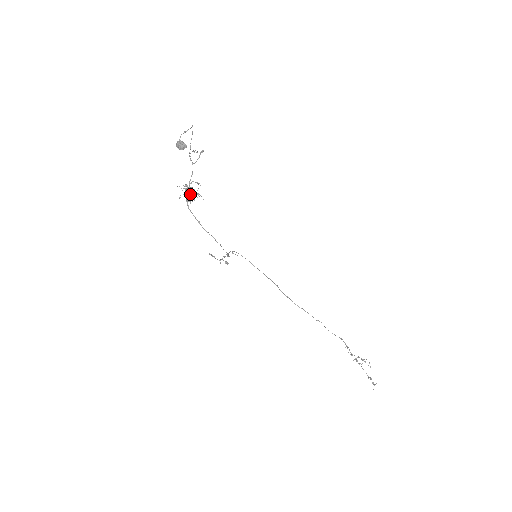
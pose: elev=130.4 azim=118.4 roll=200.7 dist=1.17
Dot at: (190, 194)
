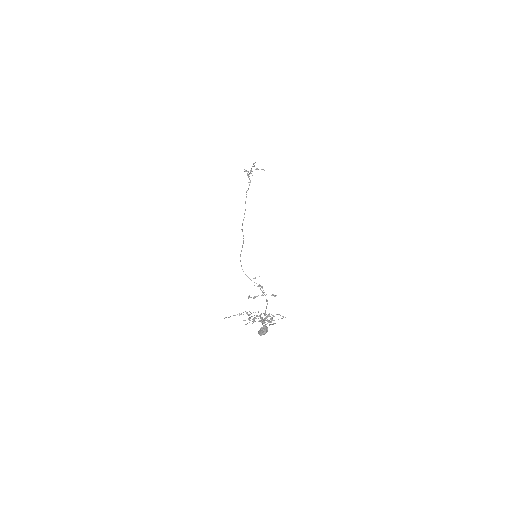
Dot at: occluded
